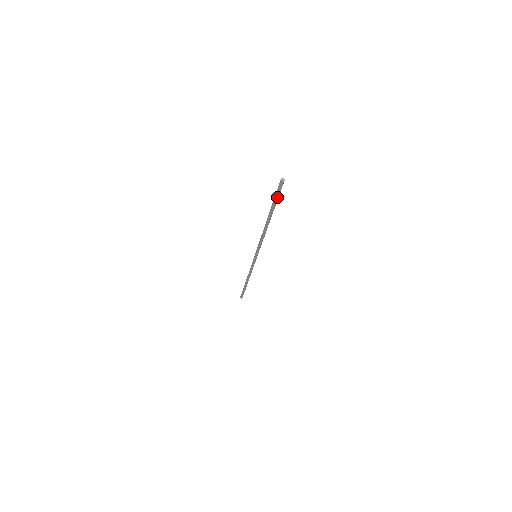
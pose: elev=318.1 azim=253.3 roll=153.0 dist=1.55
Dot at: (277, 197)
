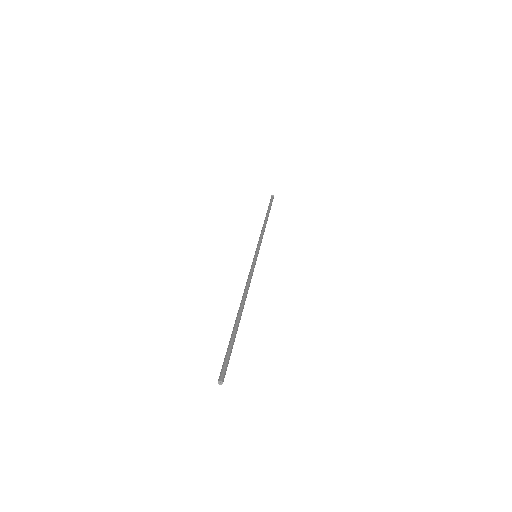
Dot at: (228, 355)
